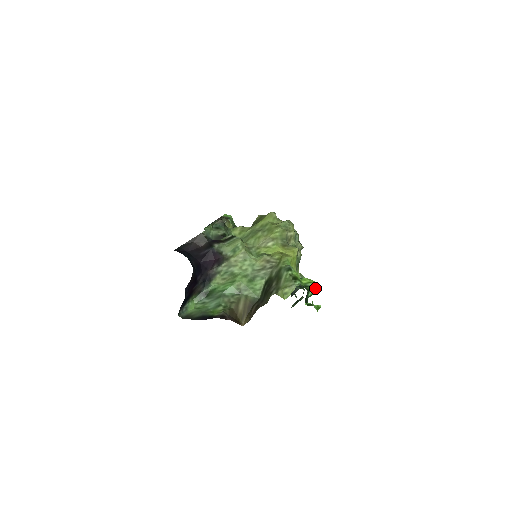
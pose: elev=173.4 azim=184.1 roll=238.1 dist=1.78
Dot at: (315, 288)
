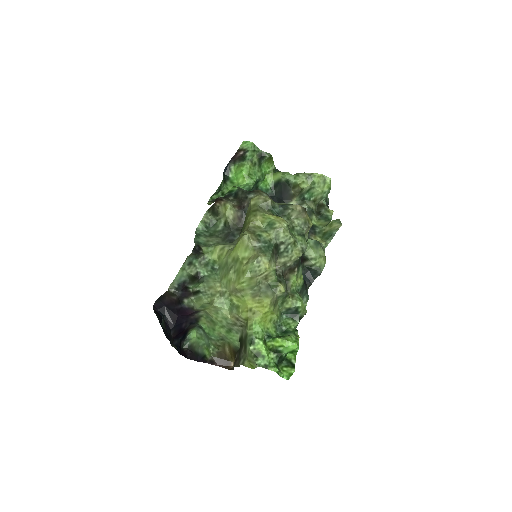
Dot at: (289, 350)
